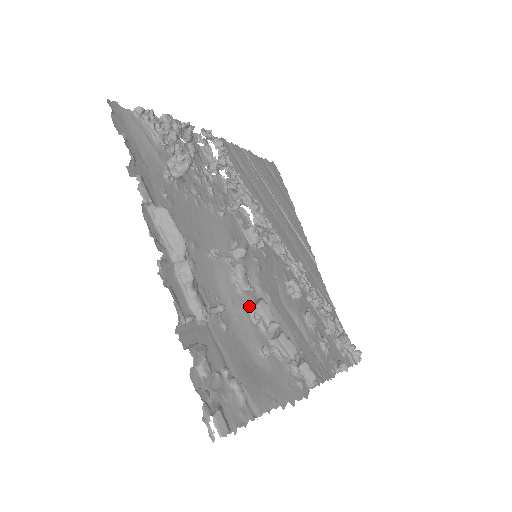
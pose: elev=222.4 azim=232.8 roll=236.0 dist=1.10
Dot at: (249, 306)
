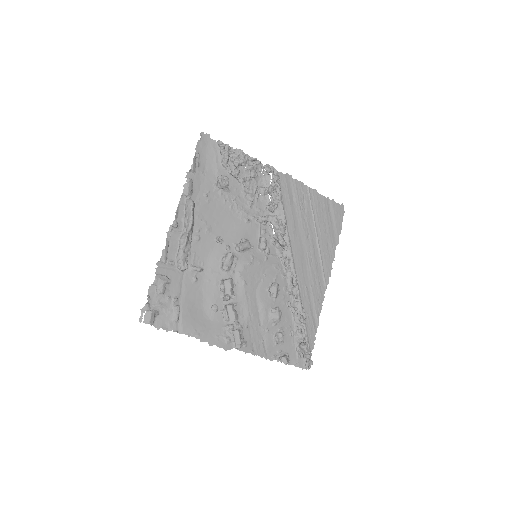
Dot at: (222, 279)
